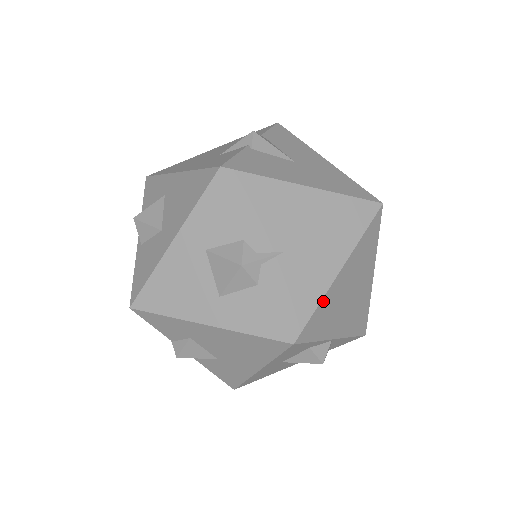
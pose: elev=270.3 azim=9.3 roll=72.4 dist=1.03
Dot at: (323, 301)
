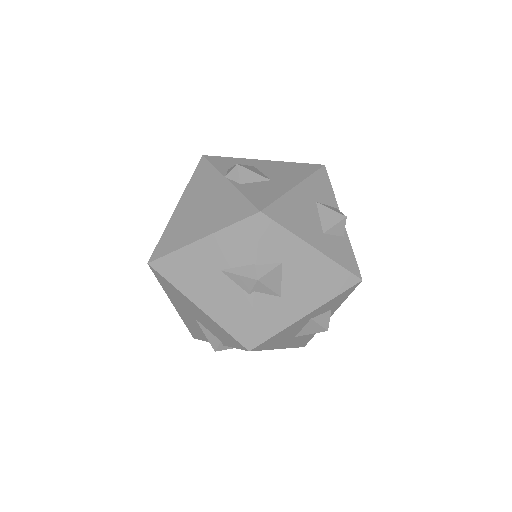
Dot at: occluded
